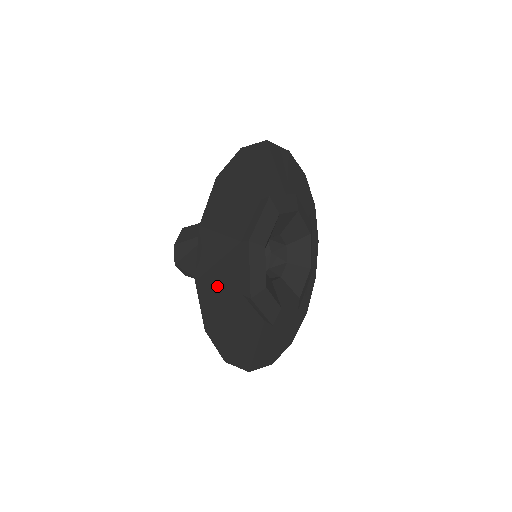
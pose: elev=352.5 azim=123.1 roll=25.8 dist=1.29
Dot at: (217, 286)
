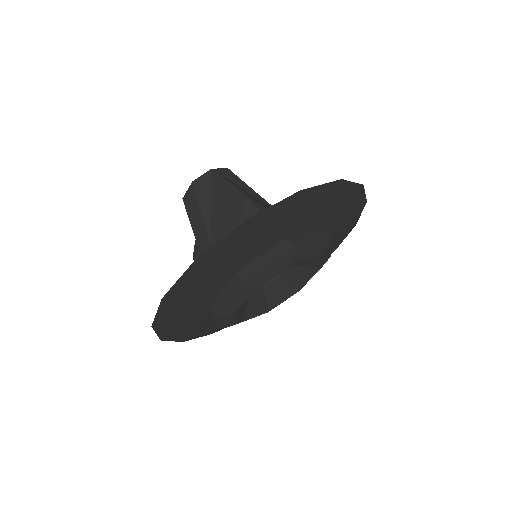
Dot at: occluded
